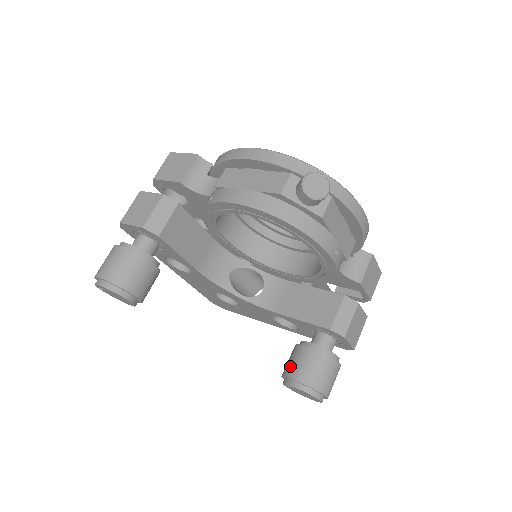
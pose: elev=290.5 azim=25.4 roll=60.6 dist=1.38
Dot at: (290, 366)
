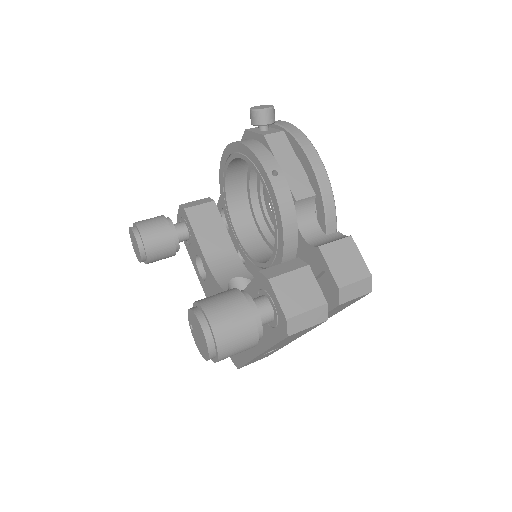
Dot at: occluded
